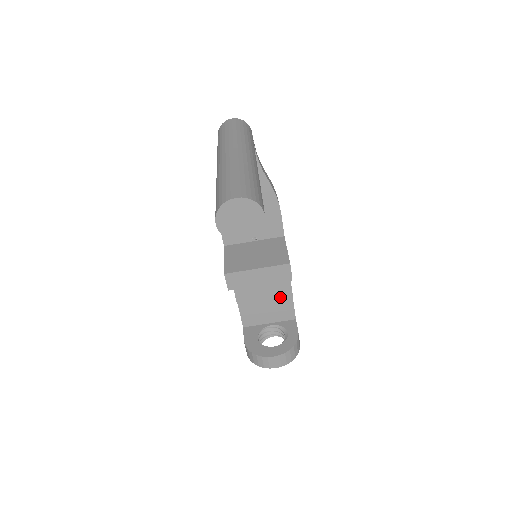
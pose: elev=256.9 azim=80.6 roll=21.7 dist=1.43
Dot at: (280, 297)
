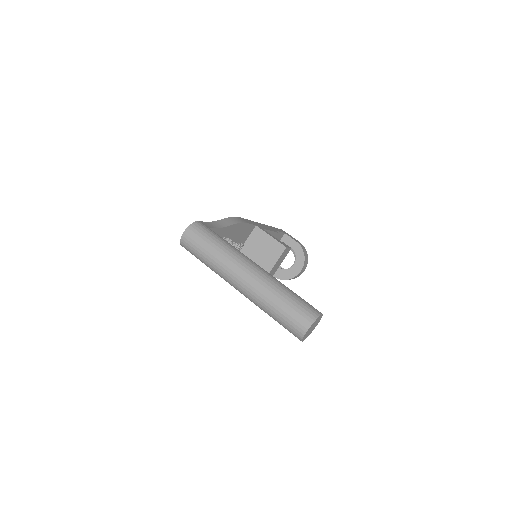
Dot at: occluded
